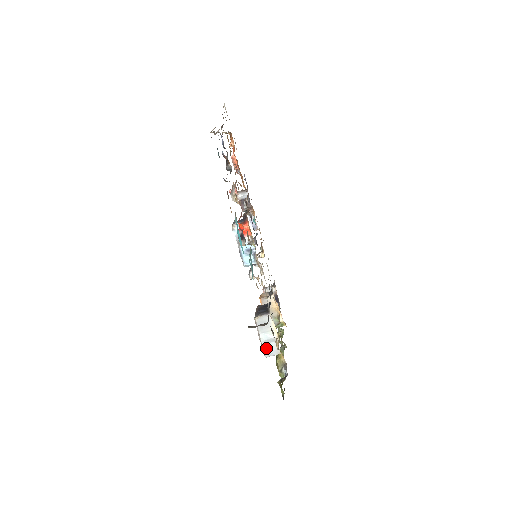
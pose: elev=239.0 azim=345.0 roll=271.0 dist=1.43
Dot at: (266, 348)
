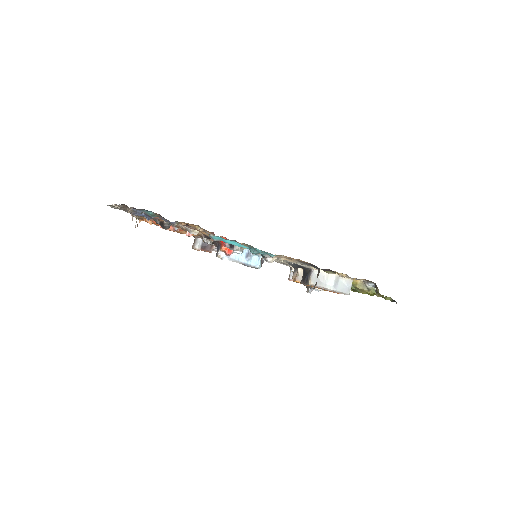
Dot at: (341, 289)
